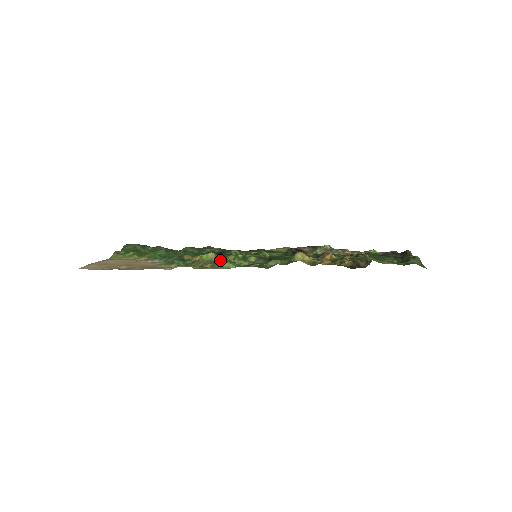
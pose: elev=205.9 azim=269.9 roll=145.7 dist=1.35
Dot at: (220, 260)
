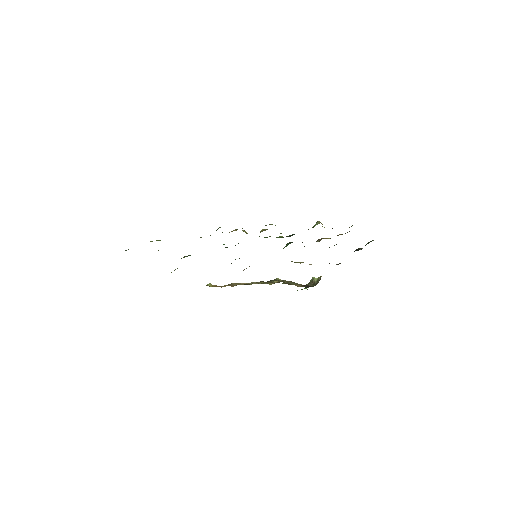
Dot at: occluded
